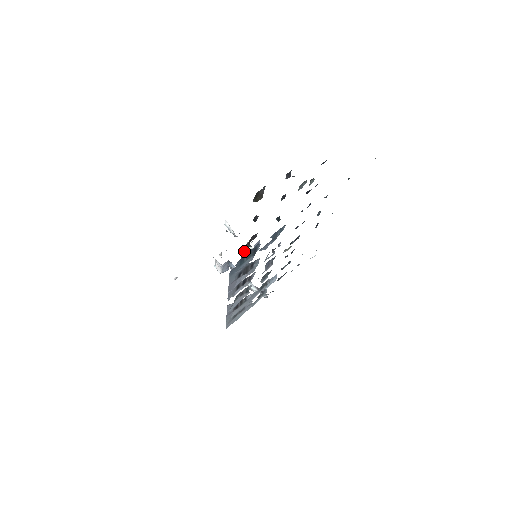
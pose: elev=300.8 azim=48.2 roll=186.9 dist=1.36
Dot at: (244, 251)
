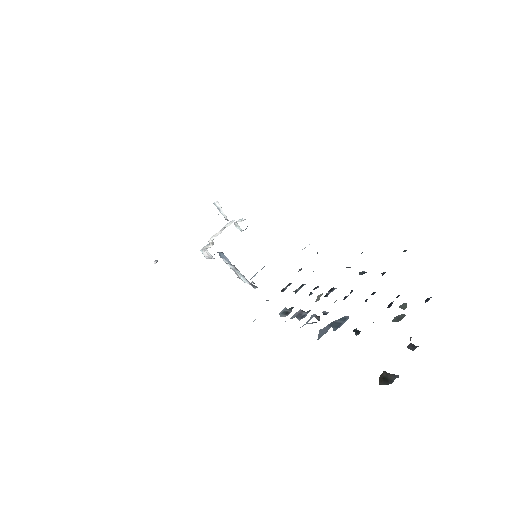
Dot at: occluded
